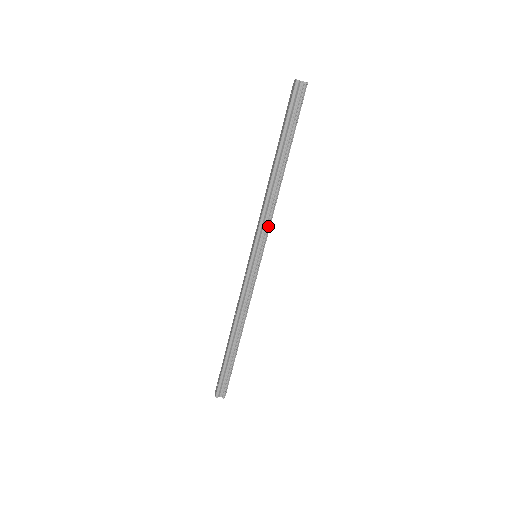
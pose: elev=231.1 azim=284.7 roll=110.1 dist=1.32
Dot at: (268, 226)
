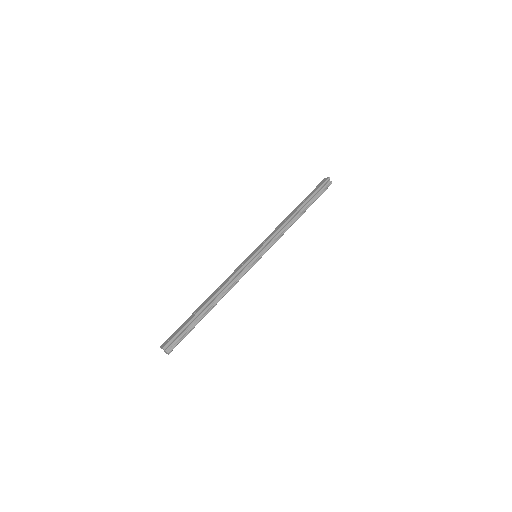
Dot at: (276, 241)
